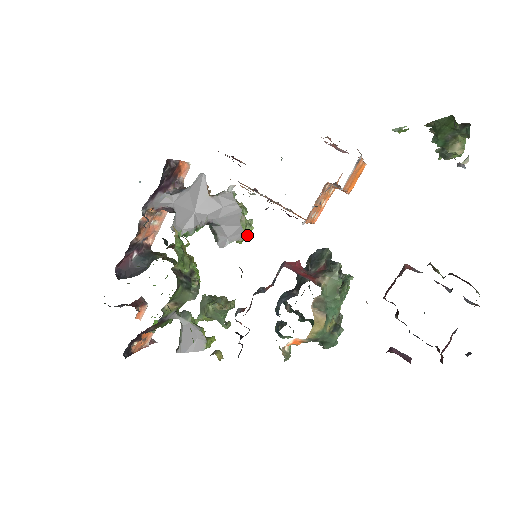
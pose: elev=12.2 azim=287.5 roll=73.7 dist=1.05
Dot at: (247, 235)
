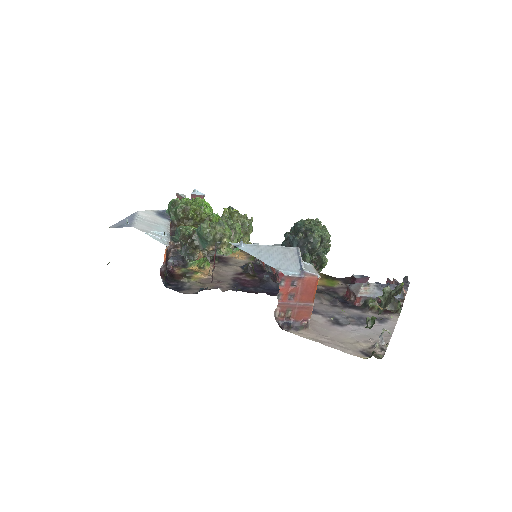
Dot at: occluded
